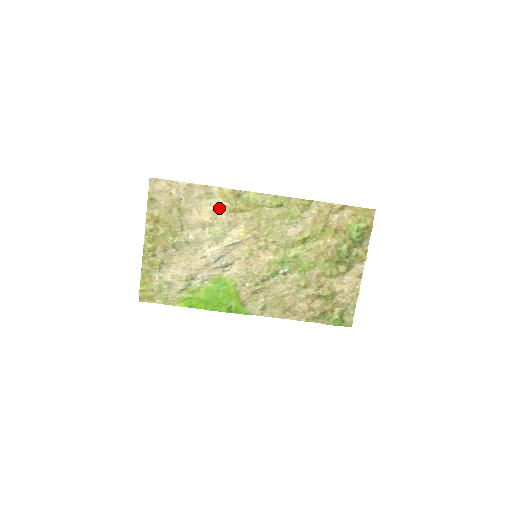
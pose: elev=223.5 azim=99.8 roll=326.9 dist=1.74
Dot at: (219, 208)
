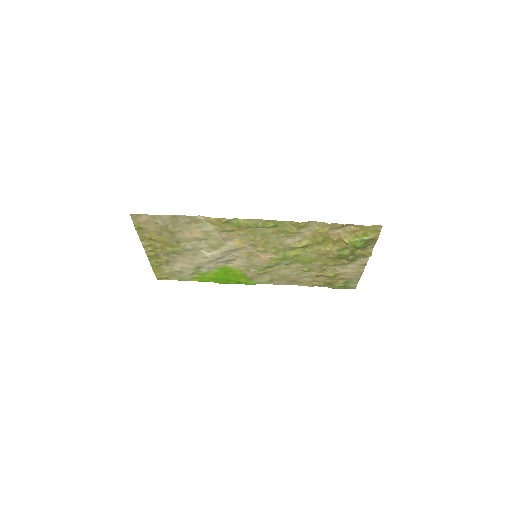
Dot at: (210, 229)
